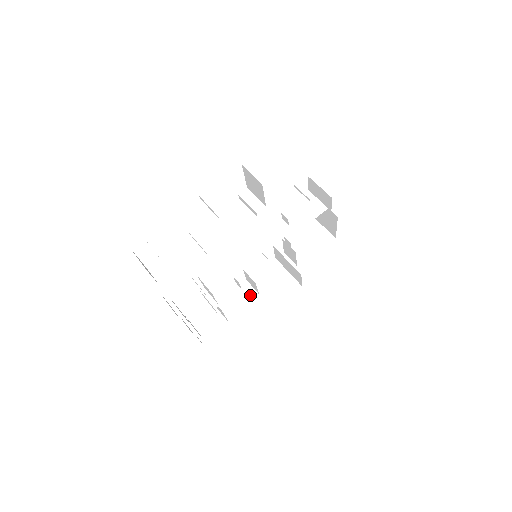
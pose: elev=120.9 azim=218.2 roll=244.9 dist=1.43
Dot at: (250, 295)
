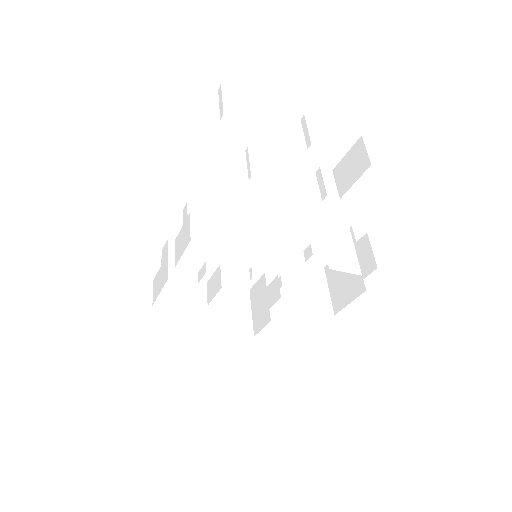
Dot at: (197, 299)
